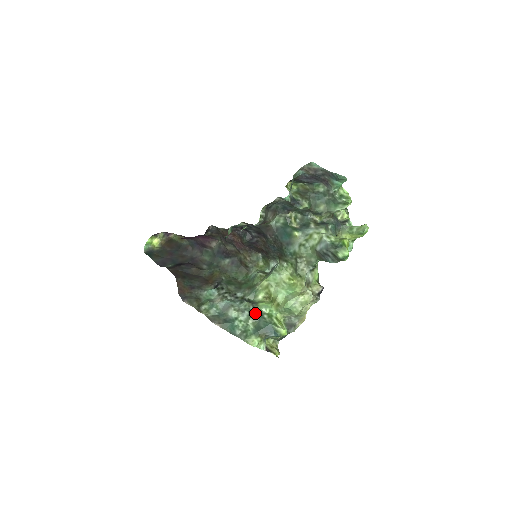
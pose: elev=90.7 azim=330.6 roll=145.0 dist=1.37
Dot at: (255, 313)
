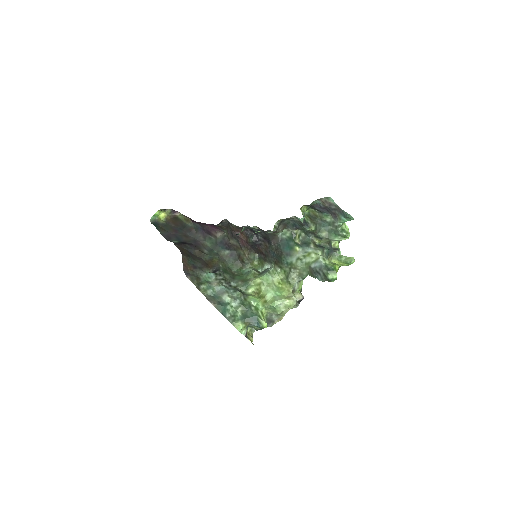
Dot at: (245, 303)
